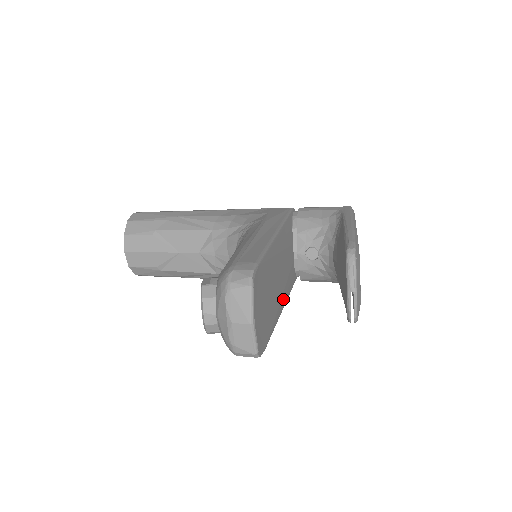
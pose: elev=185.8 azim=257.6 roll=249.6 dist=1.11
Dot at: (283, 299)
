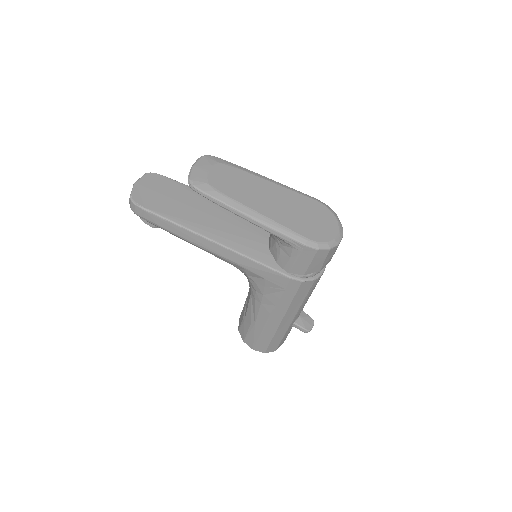
Dot at: (214, 233)
